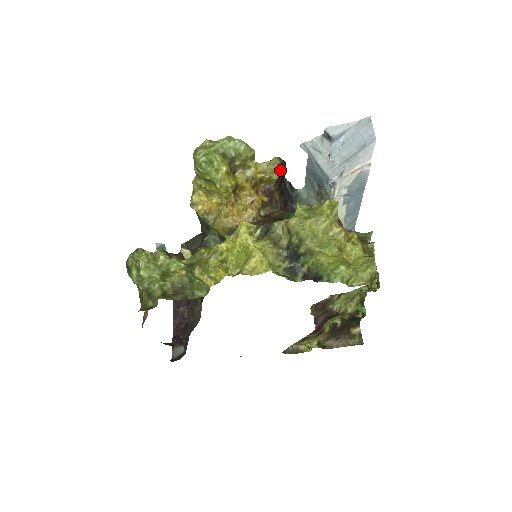
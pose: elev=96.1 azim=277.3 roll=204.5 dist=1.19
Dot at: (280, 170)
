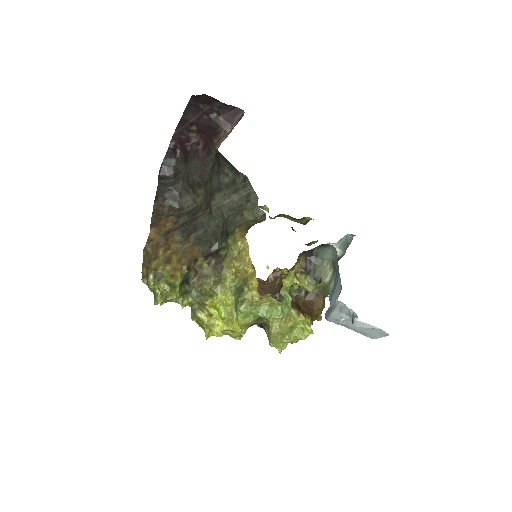
Dot at: occluded
